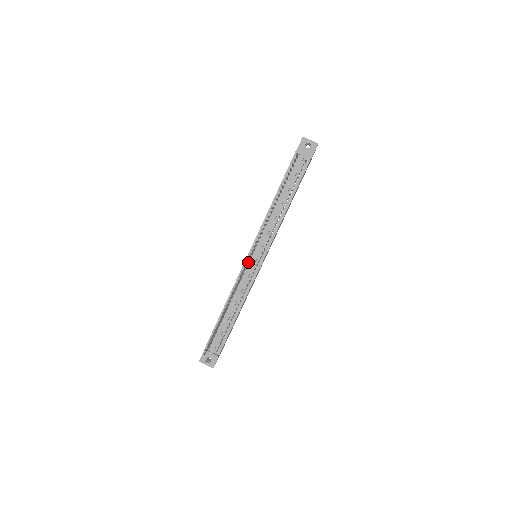
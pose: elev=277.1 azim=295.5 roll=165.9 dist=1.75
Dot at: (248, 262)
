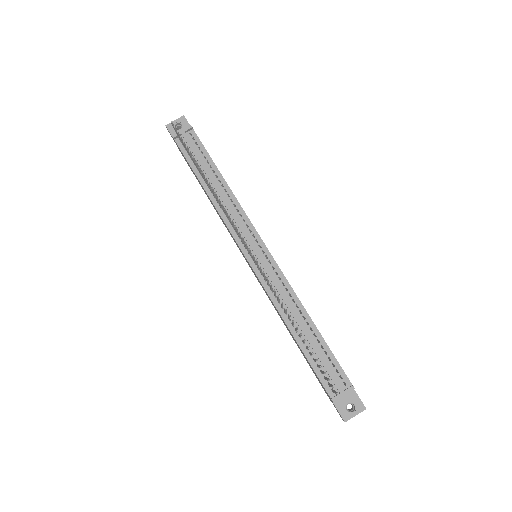
Dot at: (254, 261)
